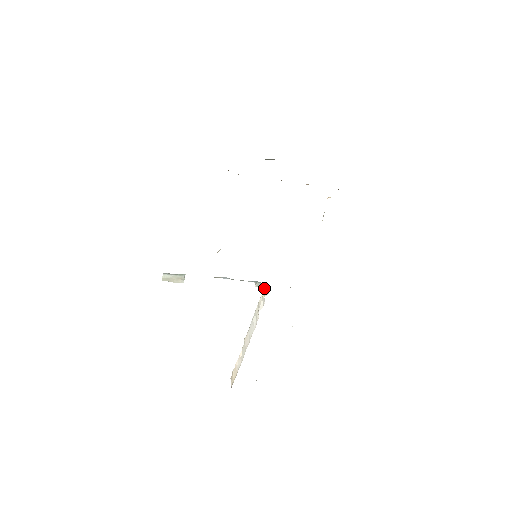
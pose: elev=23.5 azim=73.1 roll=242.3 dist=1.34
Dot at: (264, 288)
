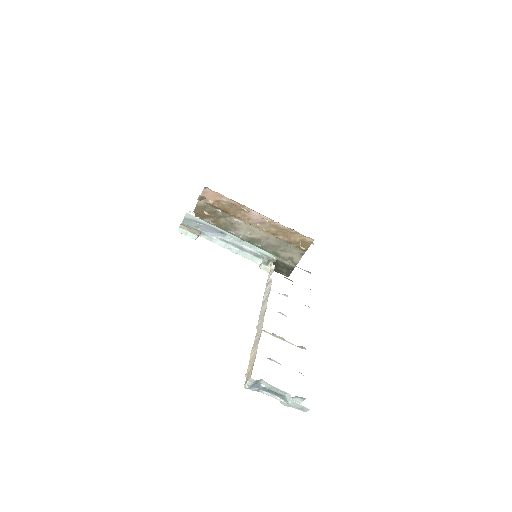
Dot at: (271, 260)
